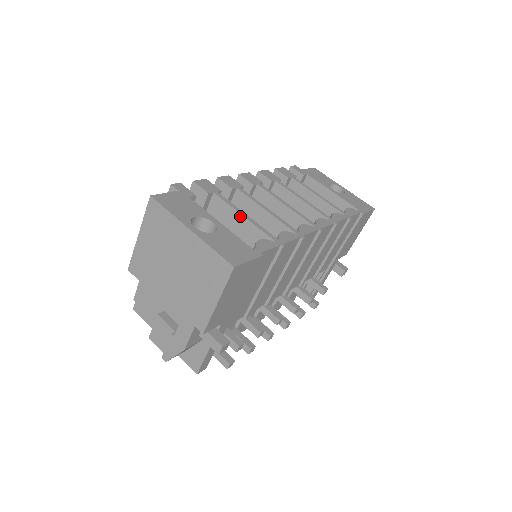
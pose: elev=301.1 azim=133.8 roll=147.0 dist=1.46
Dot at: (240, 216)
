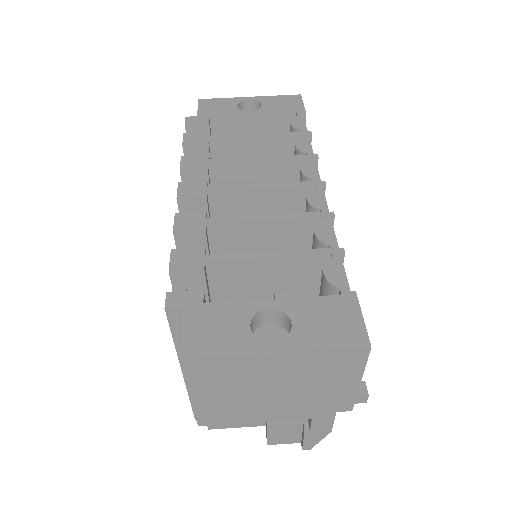
Dot at: (263, 260)
